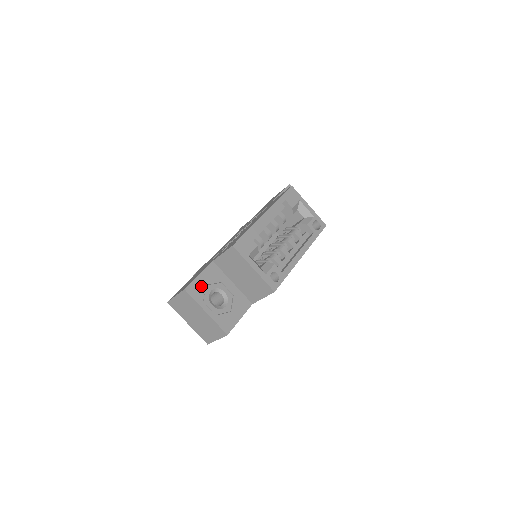
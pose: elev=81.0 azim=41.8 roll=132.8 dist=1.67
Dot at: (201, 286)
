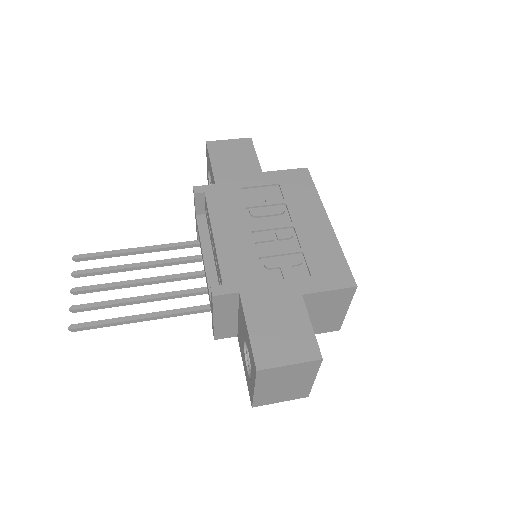
Dot at: occluded
